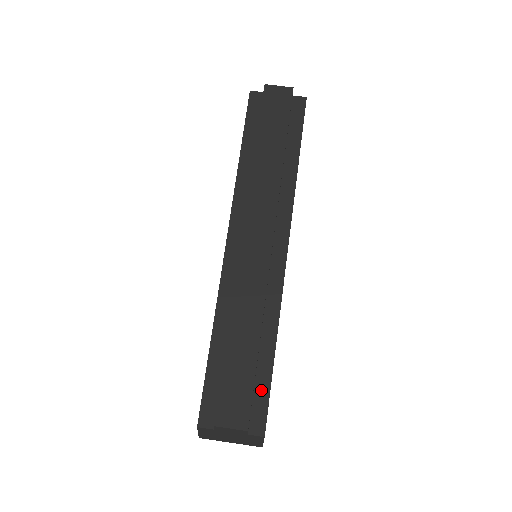
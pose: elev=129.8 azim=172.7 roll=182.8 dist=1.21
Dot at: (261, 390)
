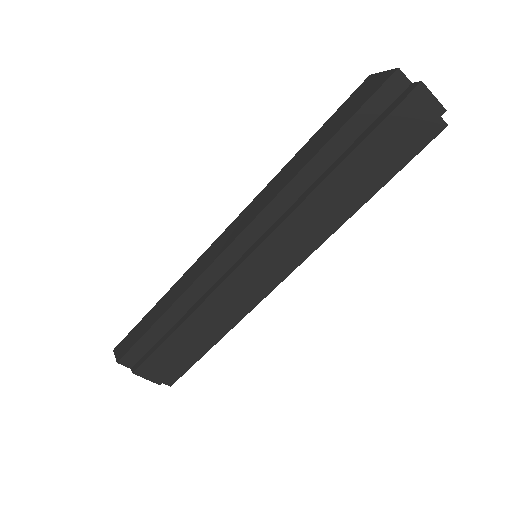
Dot at: (188, 361)
